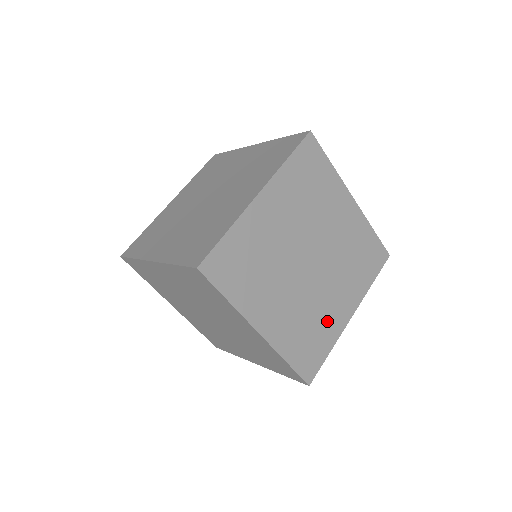
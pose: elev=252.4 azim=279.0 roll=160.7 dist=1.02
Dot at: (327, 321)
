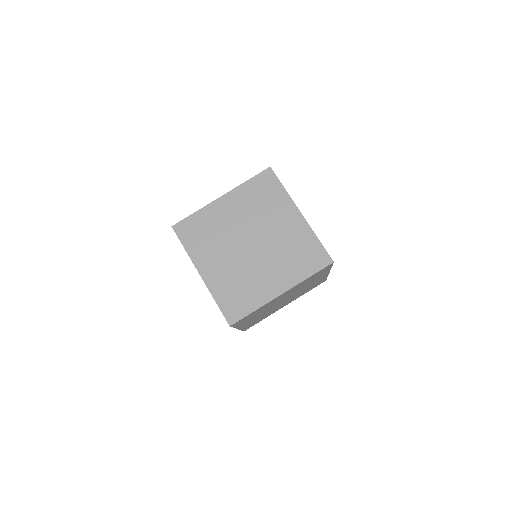
Dot at: (272, 312)
